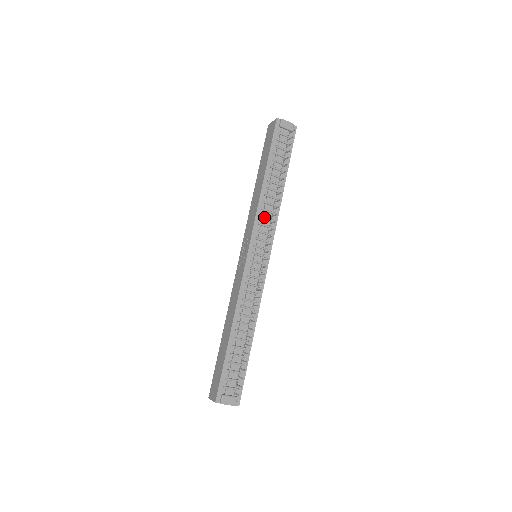
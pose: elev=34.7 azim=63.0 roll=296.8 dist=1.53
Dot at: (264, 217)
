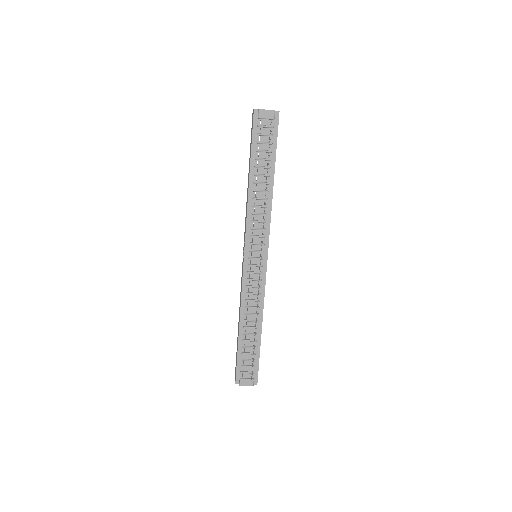
Dot at: (255, 221)
